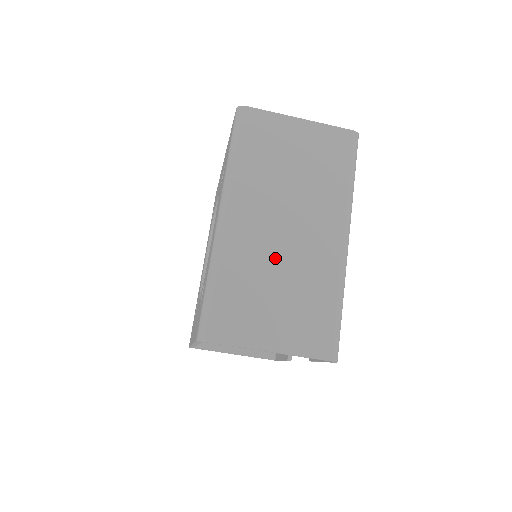
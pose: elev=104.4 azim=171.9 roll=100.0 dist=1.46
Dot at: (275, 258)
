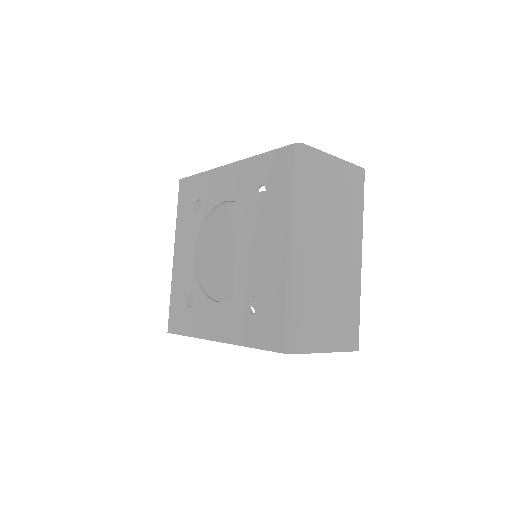
Dot at: (327, 279)
